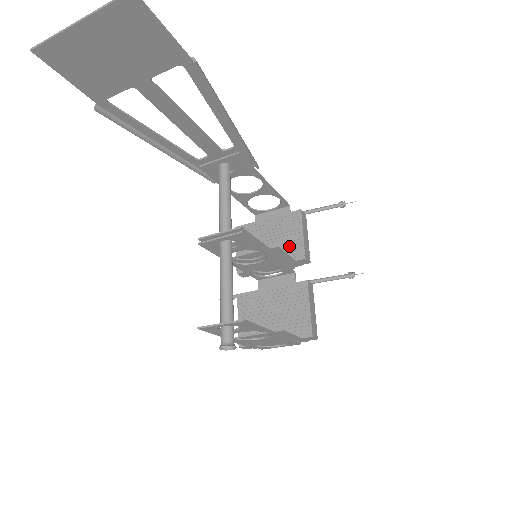
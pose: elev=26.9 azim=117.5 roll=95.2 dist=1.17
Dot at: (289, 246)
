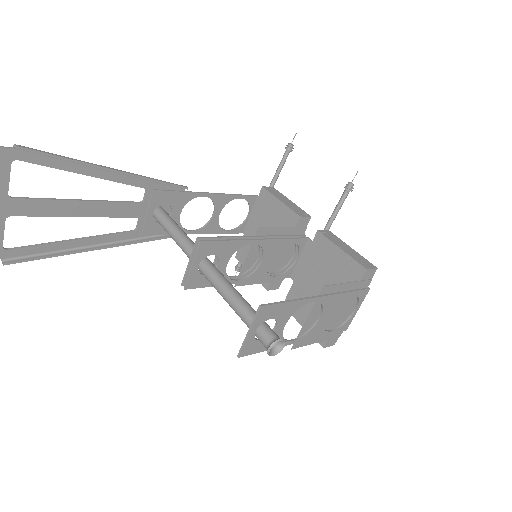
Dot at: (280, 223)
